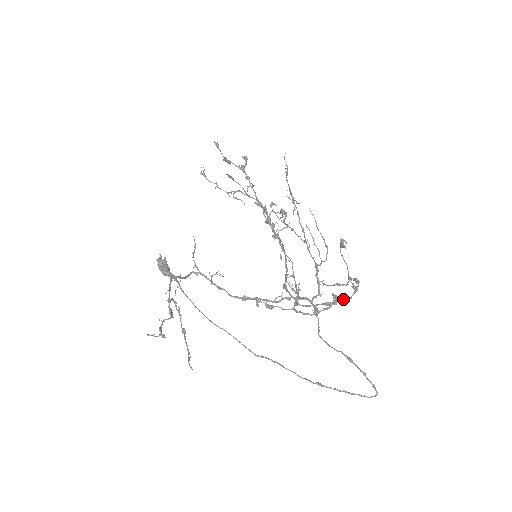
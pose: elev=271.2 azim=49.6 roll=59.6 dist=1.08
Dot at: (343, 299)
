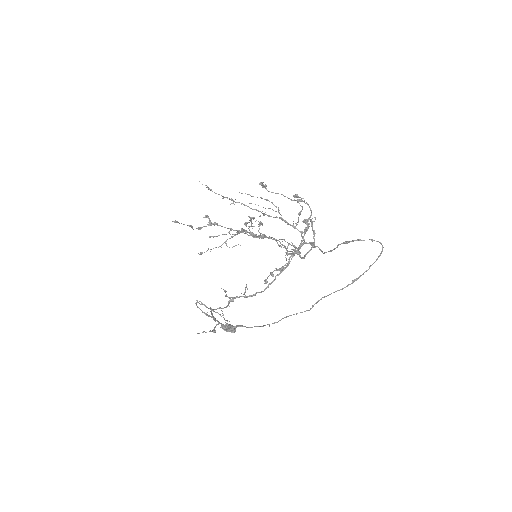
Dot at: (309, 217)
